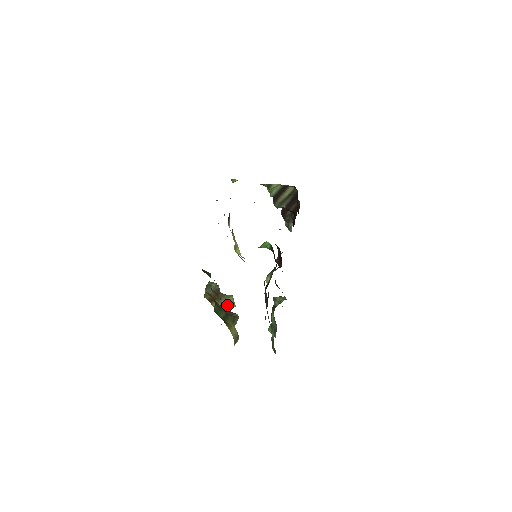
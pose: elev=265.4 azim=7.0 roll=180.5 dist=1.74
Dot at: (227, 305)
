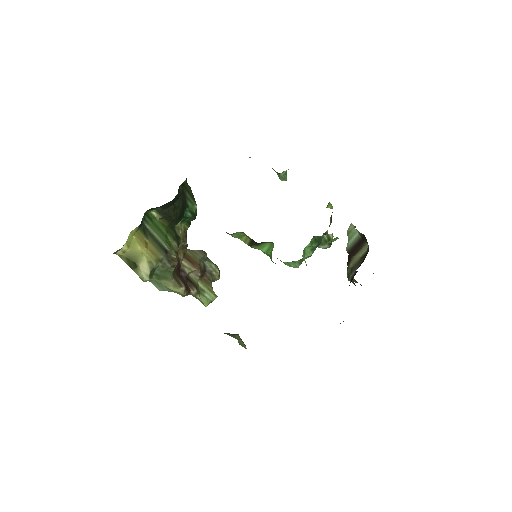
Dot at: (199, 289)
